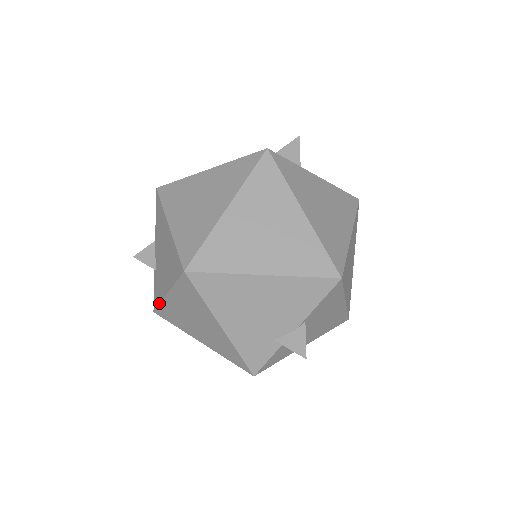
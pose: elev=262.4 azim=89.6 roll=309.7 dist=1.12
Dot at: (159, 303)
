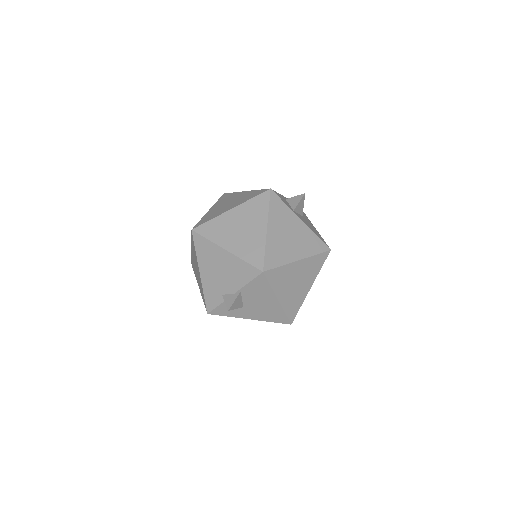
Dot at: occluded
